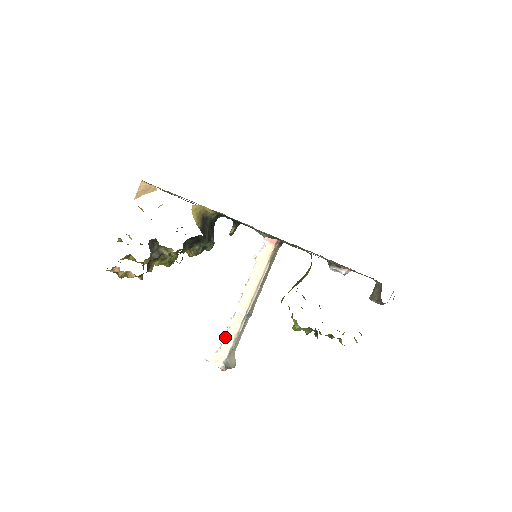
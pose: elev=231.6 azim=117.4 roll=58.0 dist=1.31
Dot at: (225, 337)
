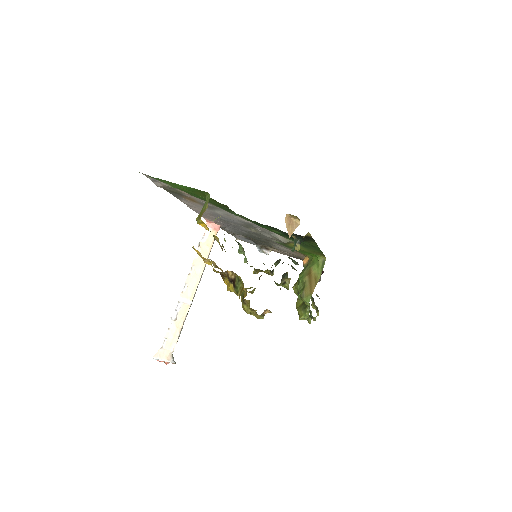
Dot at: (170, 330)
